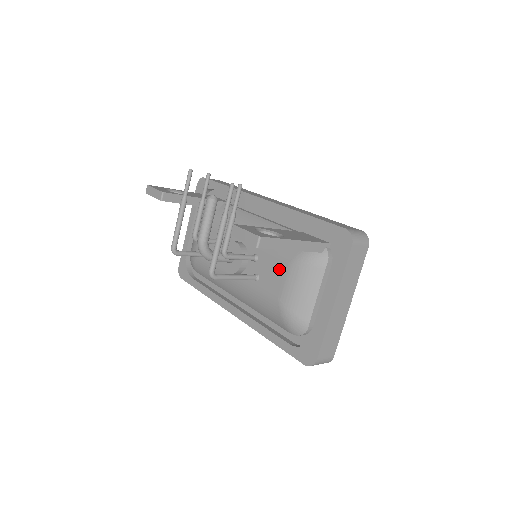
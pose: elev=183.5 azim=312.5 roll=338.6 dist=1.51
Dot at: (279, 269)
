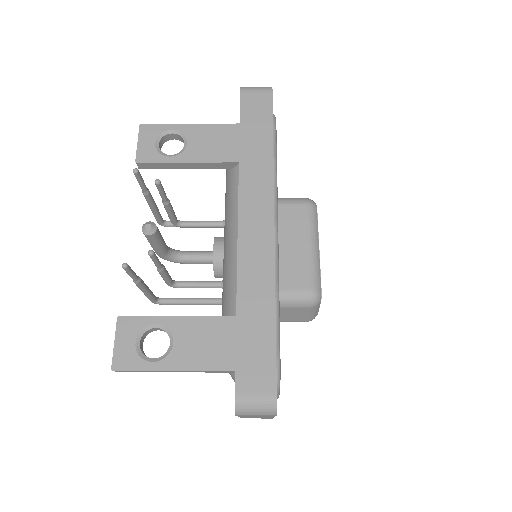
Dot at: occluded
